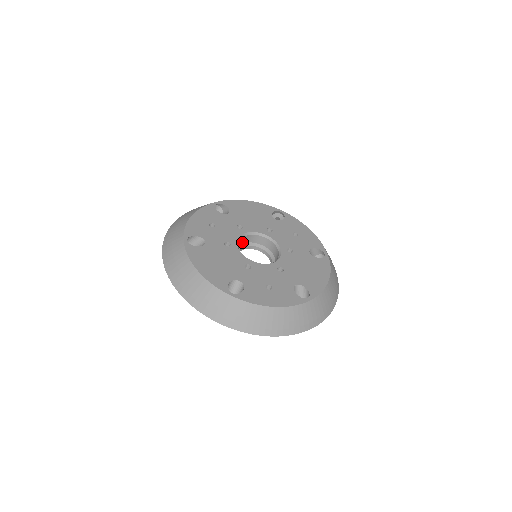
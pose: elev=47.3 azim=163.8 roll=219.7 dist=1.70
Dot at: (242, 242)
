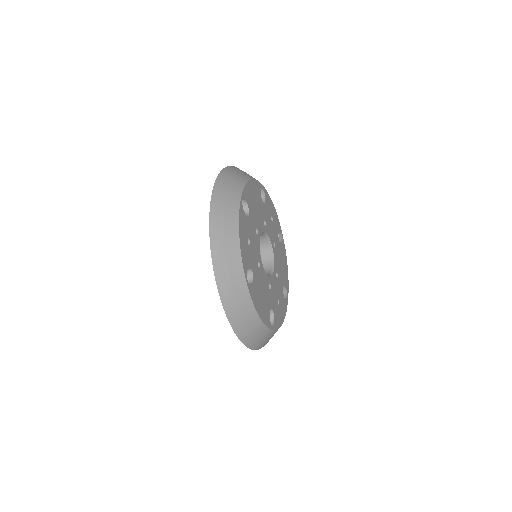
Dot at: occluded
